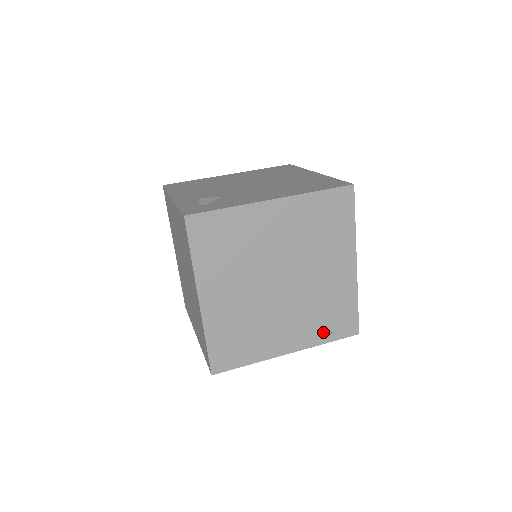
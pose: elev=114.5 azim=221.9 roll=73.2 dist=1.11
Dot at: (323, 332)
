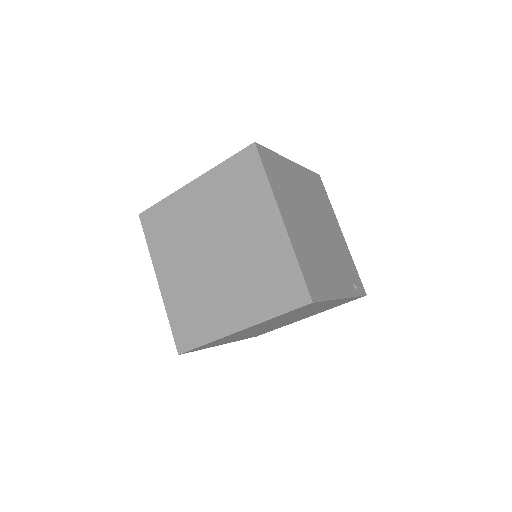
Dot at: (351, 285)
